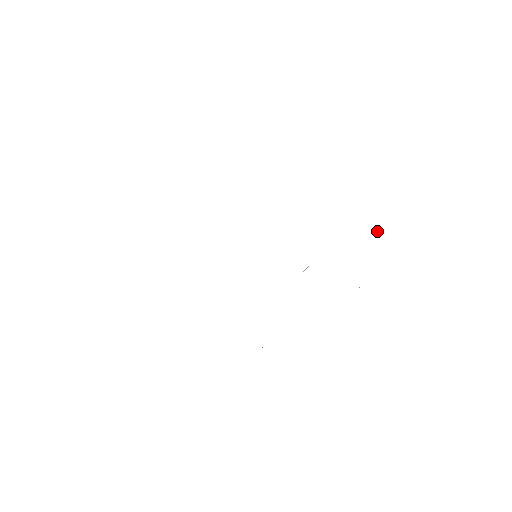
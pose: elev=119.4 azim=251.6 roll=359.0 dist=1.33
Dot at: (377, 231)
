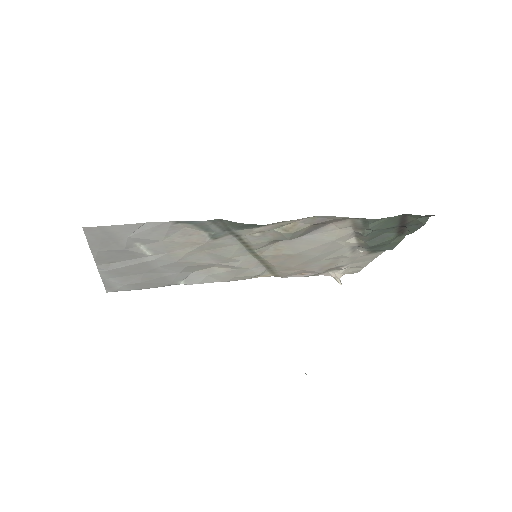
Dot at: (340, 281)
